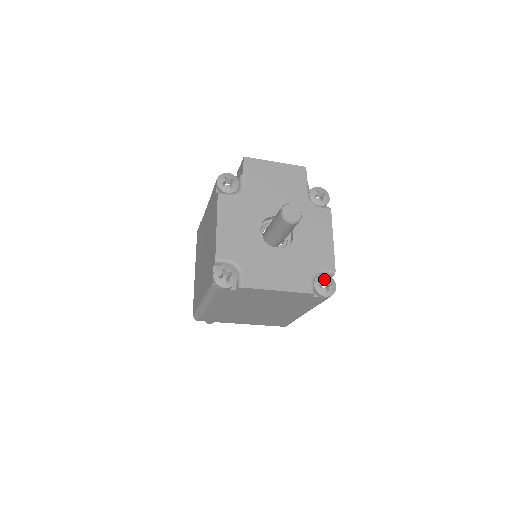
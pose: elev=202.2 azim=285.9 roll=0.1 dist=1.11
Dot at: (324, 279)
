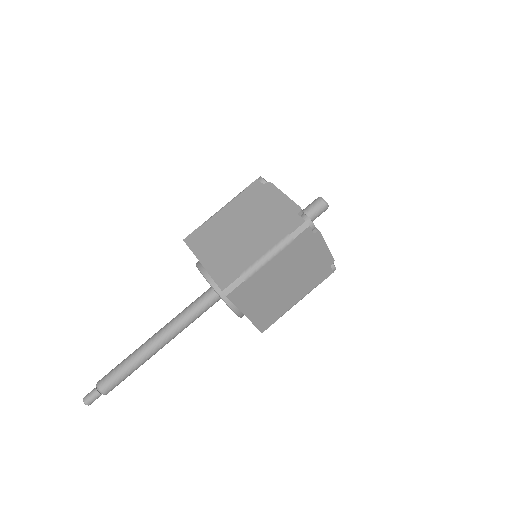
Dot at: occluded
